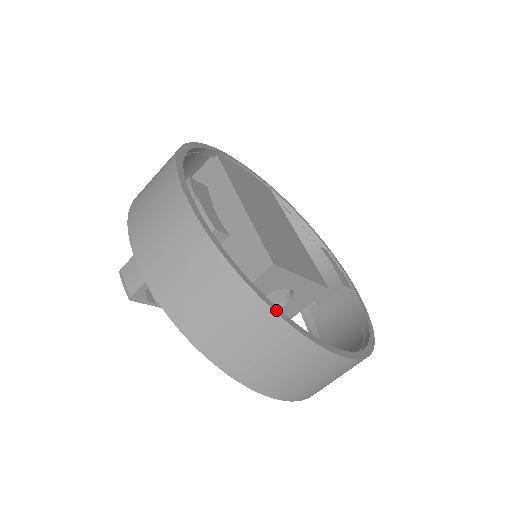
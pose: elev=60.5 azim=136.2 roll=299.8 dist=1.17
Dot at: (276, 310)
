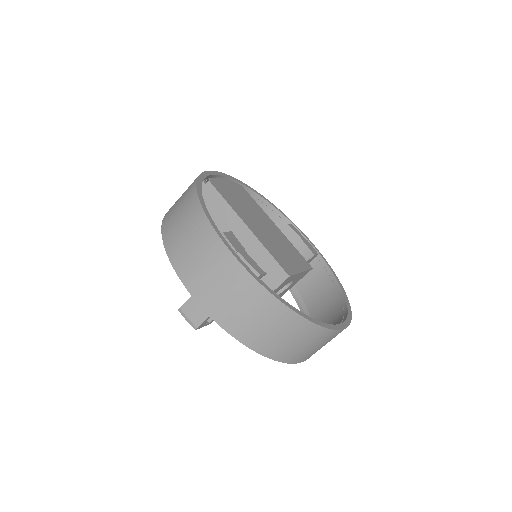
Dot at: (313, 321)
